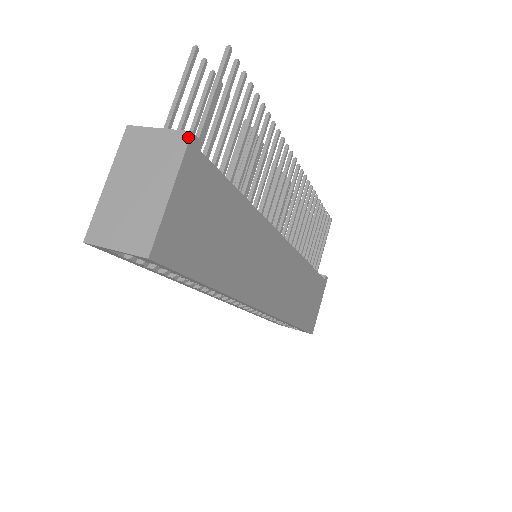
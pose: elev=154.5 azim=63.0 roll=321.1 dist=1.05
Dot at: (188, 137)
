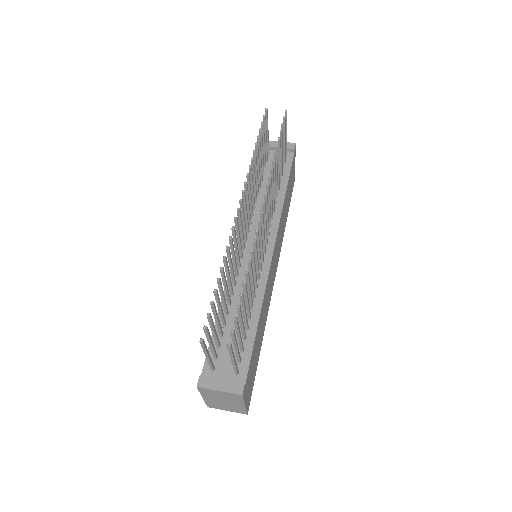
Dot at: (241, 396)
